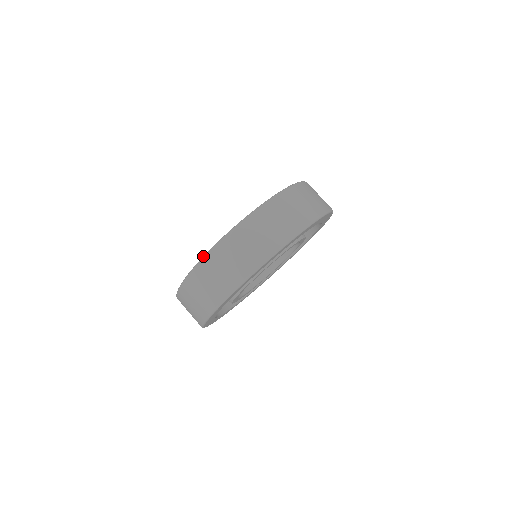
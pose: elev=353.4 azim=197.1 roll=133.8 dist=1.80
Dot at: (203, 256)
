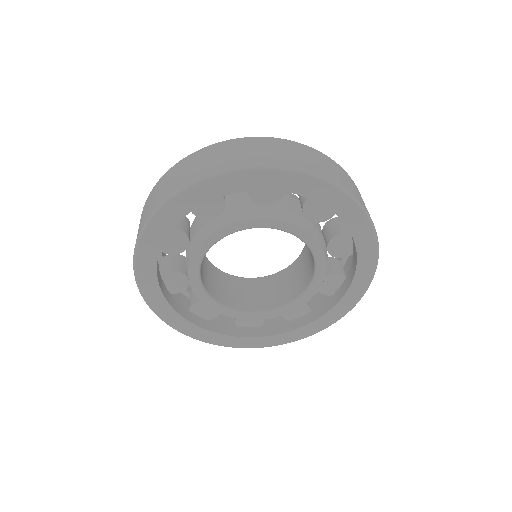
Dot at: (213, 144)
